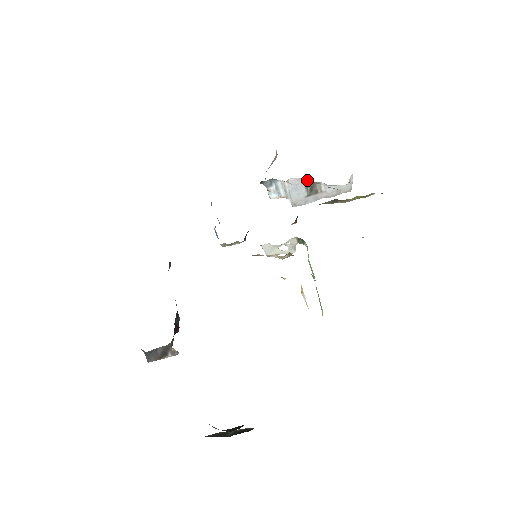
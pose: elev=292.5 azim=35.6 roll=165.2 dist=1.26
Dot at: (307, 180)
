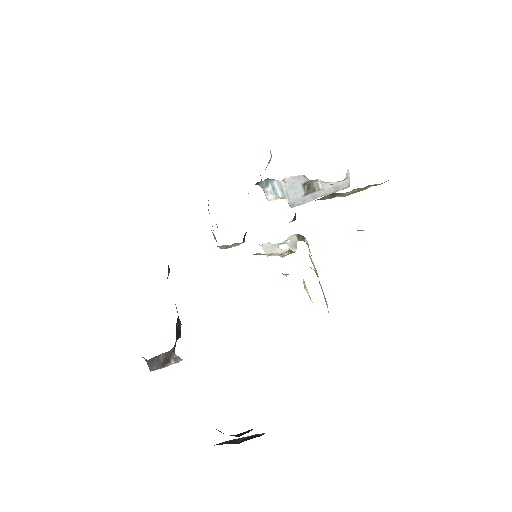
Dot at: (303, 178)
